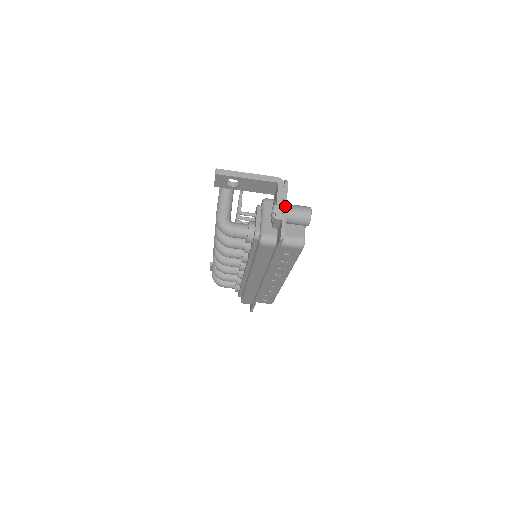
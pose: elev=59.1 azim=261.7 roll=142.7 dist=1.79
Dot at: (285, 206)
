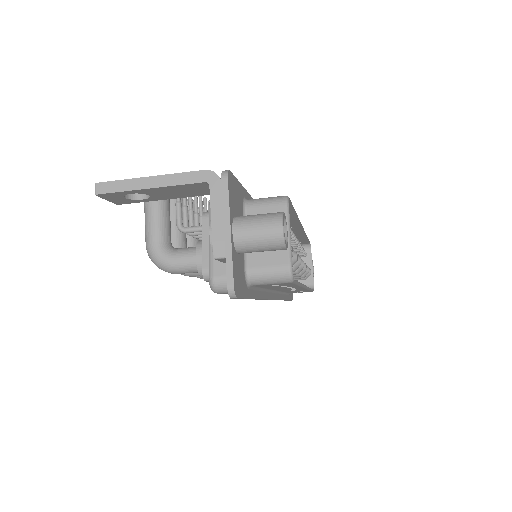
Dot at: (228, 229)
